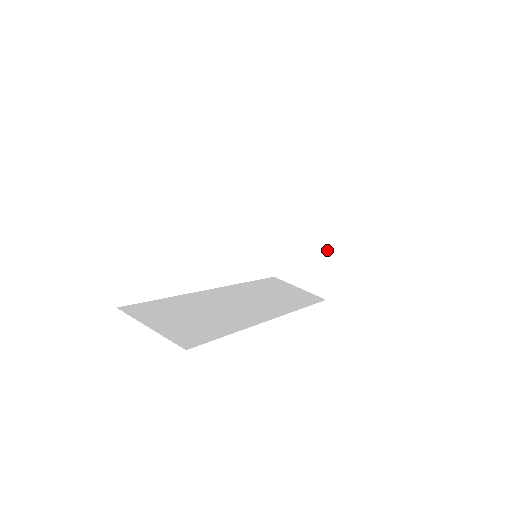
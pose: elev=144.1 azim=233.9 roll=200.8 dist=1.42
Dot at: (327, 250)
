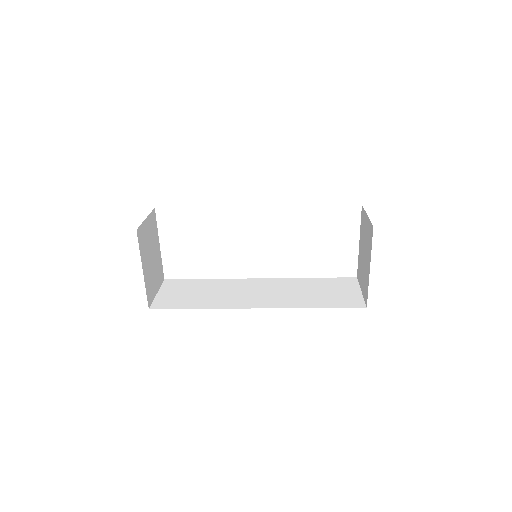
Dot at: (367, 256)
